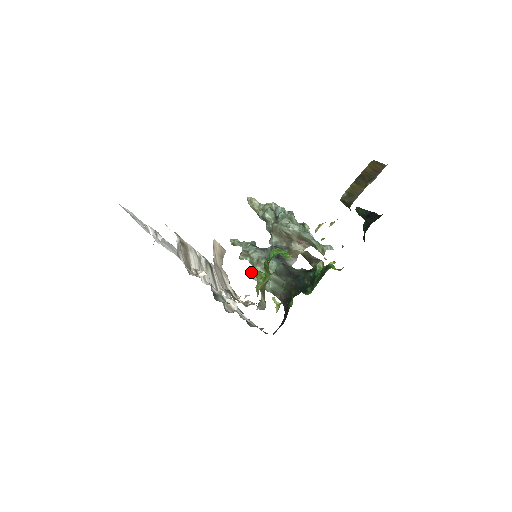
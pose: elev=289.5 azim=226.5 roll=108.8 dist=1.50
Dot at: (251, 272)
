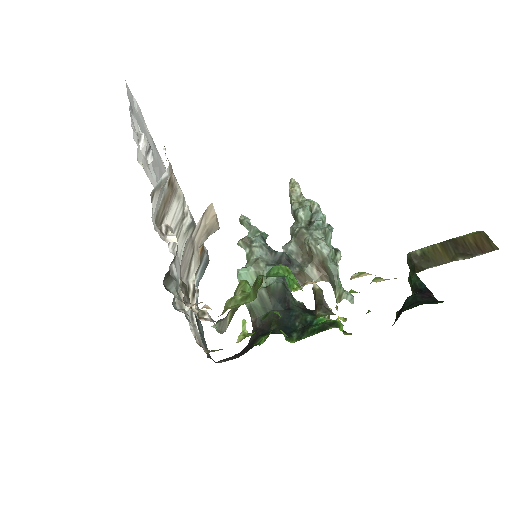
Dot at: occluded
